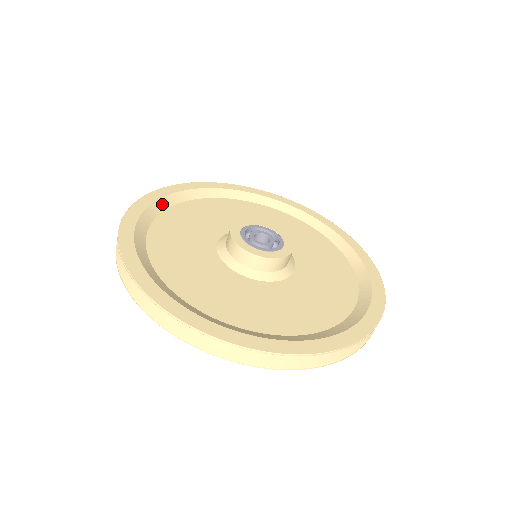
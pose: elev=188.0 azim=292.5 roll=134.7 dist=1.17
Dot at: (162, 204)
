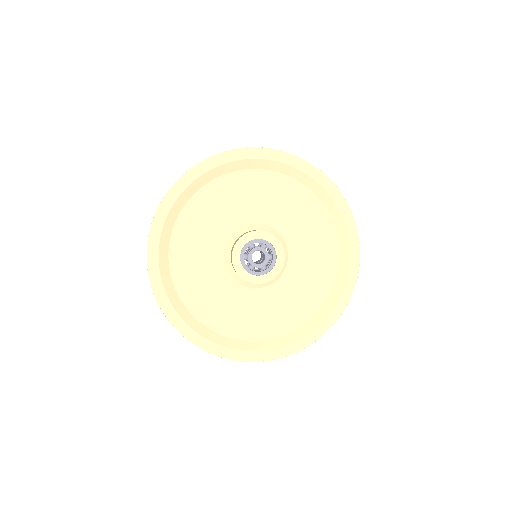
Dot at: (187, 194)
